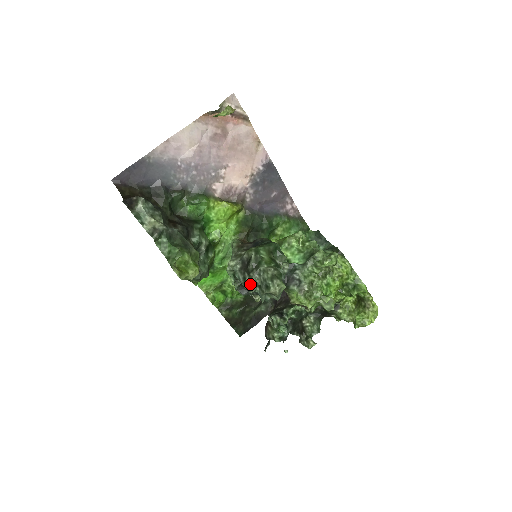
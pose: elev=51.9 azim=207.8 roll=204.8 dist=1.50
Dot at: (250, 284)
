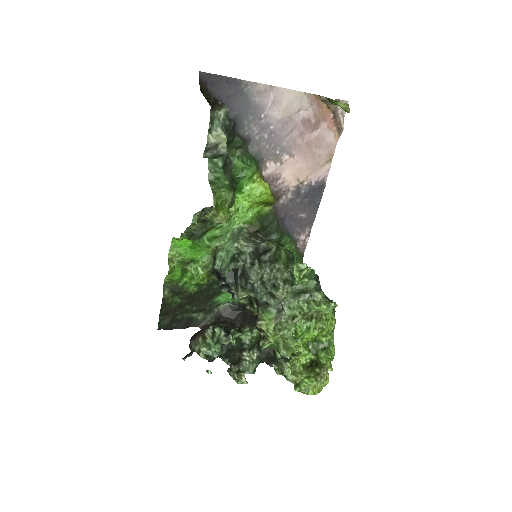
Dot at: (257, 273)
